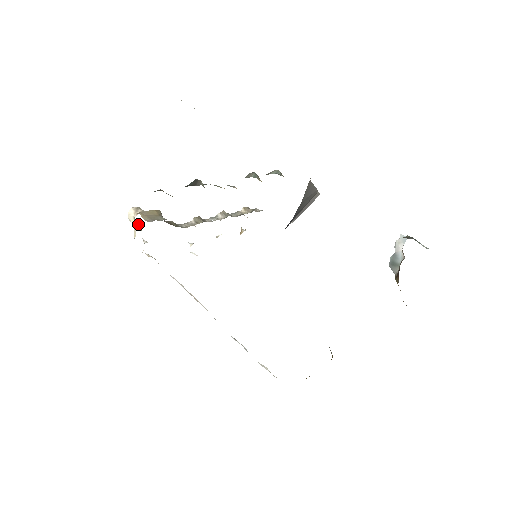
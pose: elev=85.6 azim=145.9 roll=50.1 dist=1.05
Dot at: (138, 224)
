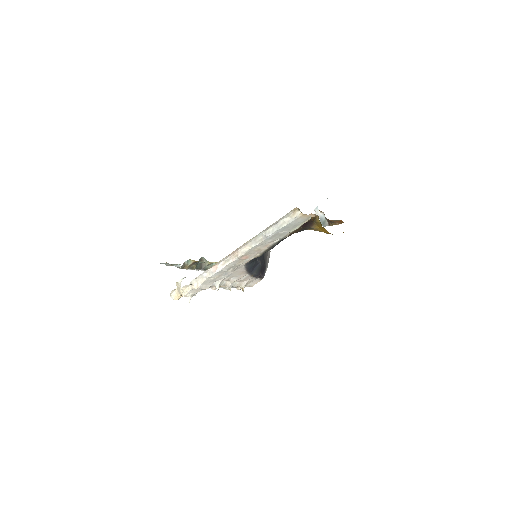
Dot at: (181, 281)
